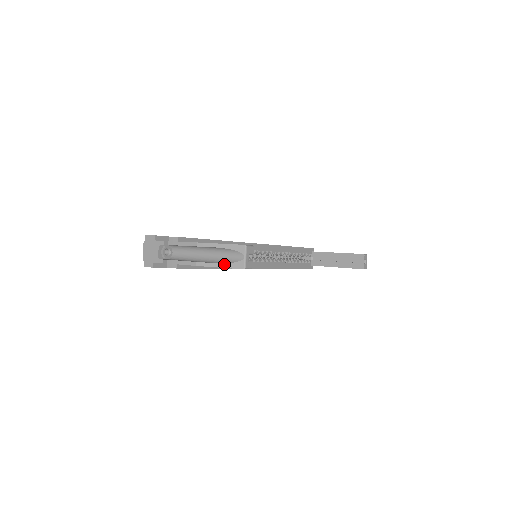
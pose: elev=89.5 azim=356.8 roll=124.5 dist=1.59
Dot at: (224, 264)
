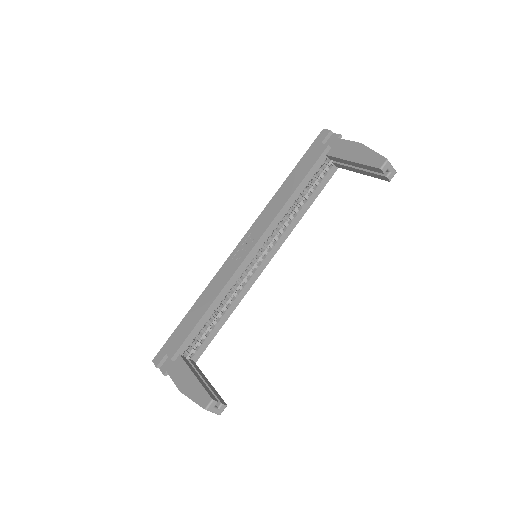
Dot at: occluded
